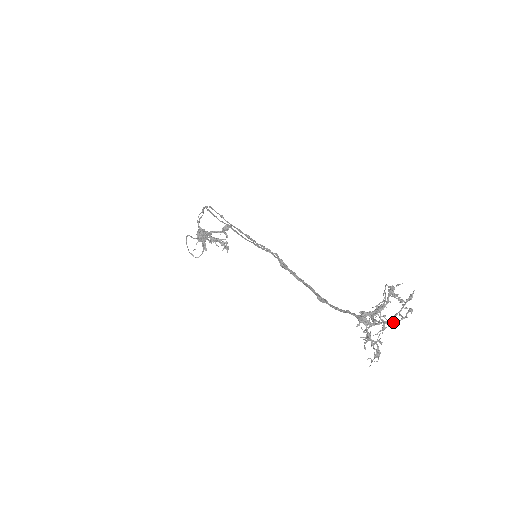
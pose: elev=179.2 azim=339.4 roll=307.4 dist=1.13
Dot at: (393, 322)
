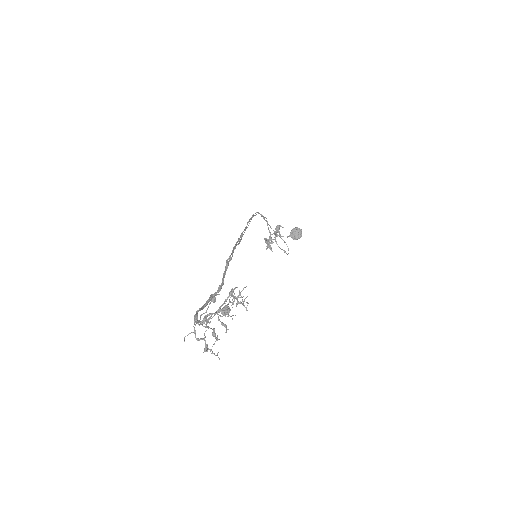
Dot at: occluded
